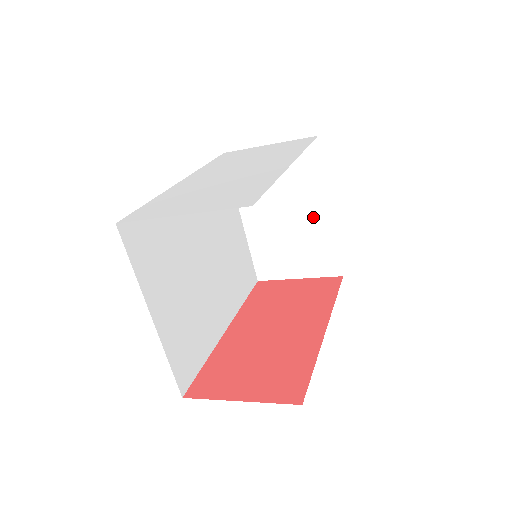
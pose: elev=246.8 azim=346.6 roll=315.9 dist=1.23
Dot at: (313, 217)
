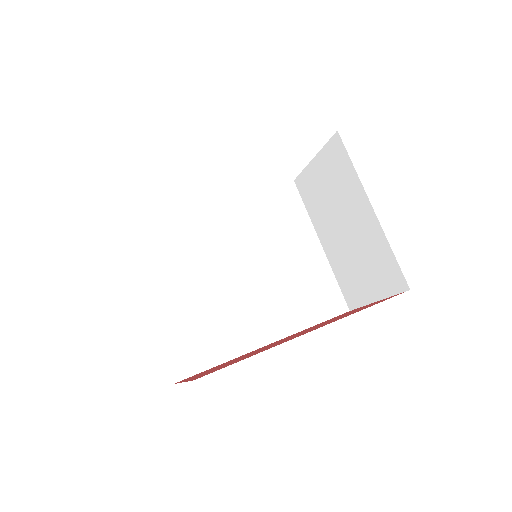
Dot at: (362, 221)
